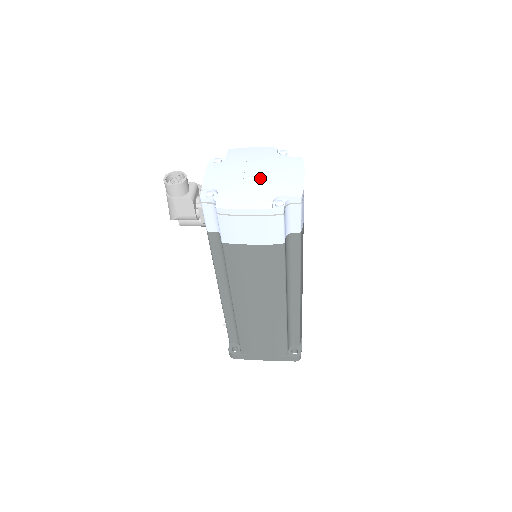
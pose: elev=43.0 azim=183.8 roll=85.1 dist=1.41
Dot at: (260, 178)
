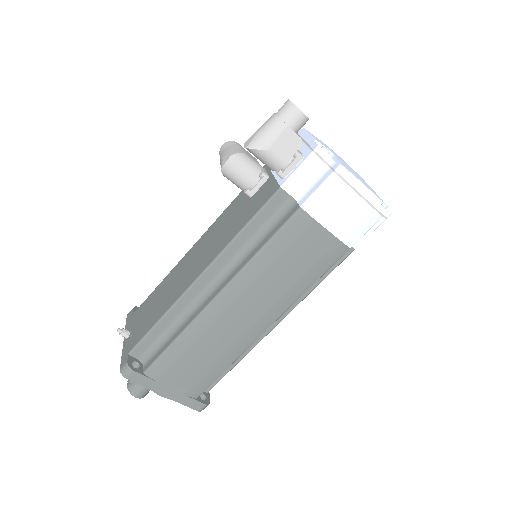
Dot at: (357, 173)
